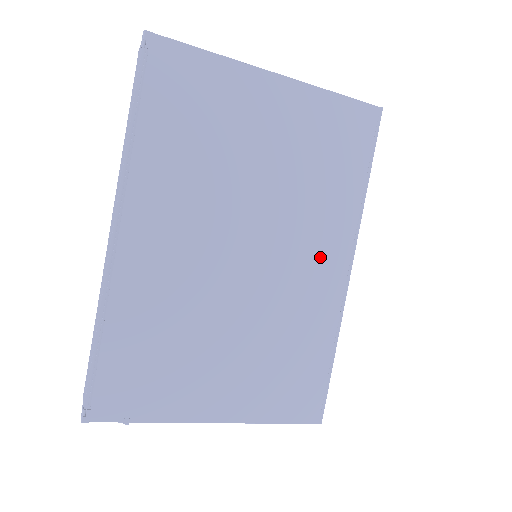
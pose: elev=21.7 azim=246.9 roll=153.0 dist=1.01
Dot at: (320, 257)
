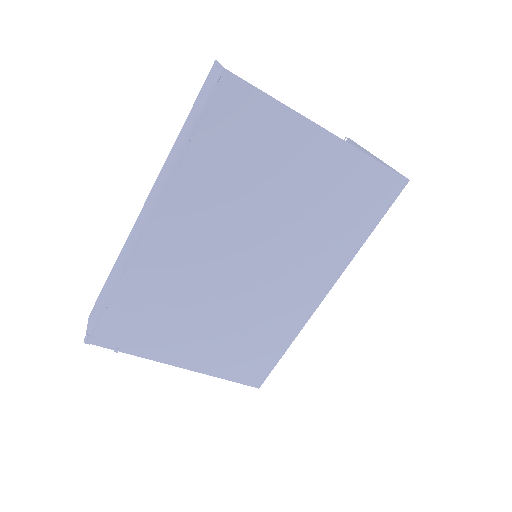
Dot at: (305, 280)
